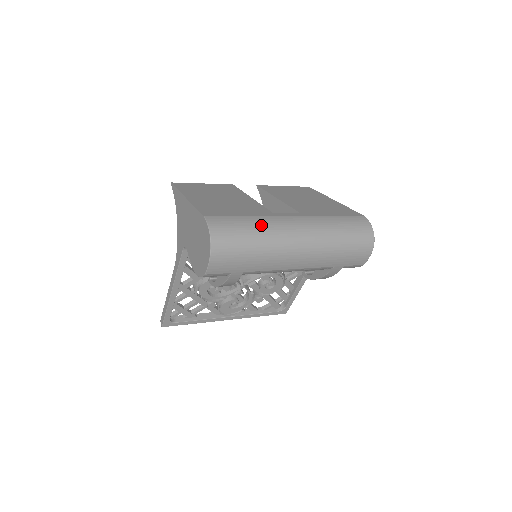
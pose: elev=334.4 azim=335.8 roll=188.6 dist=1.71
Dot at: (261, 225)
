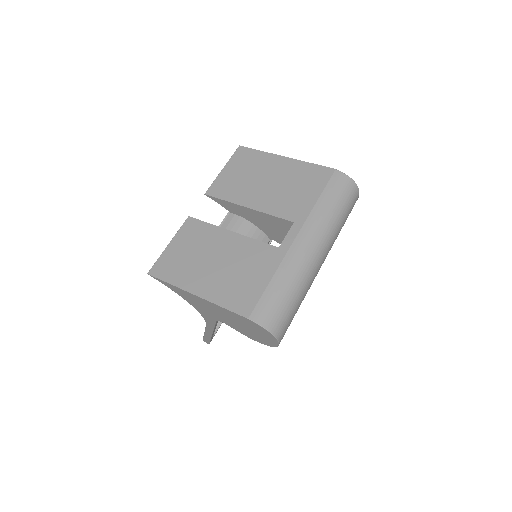
Dot at: (288, 277)
